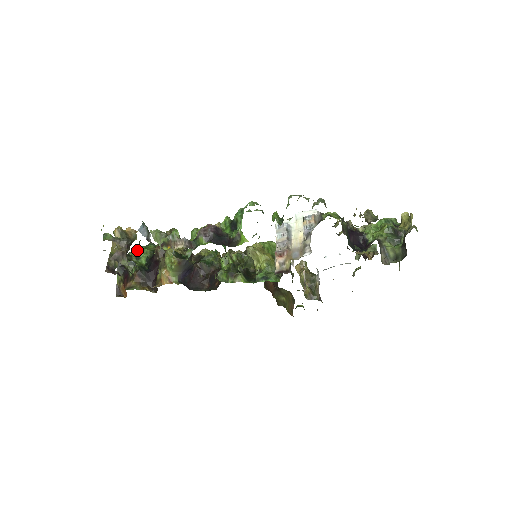
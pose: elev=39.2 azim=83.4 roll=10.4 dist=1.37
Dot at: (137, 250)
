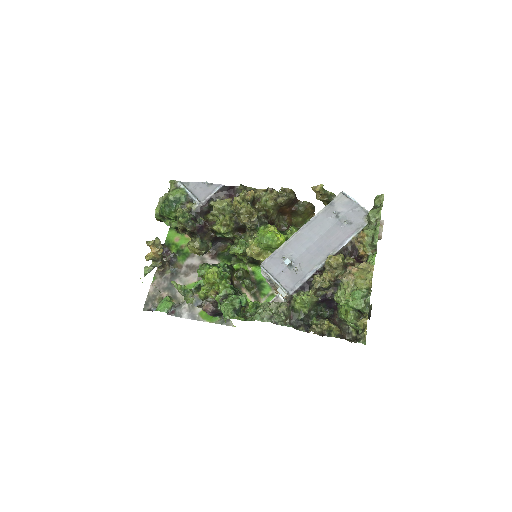
Dot at: occluded
